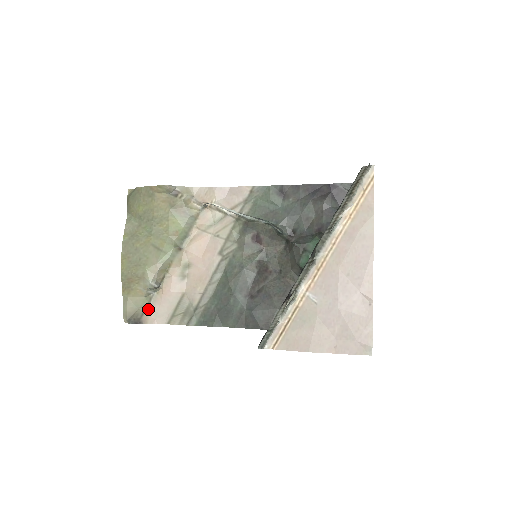
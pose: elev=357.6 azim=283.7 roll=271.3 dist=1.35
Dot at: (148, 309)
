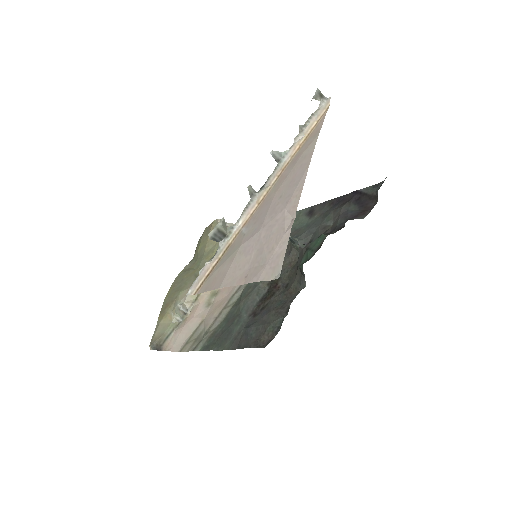
Dot at: (171, 336)
